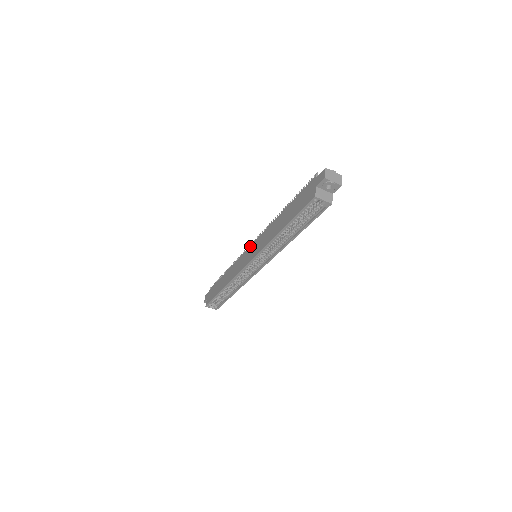
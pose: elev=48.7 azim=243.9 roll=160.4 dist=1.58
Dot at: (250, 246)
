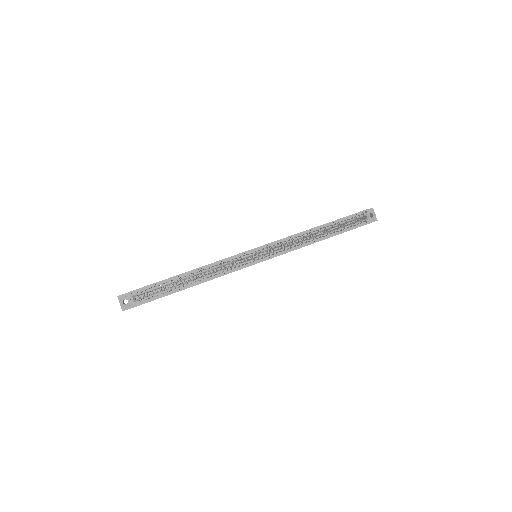
Dot at: occluded
